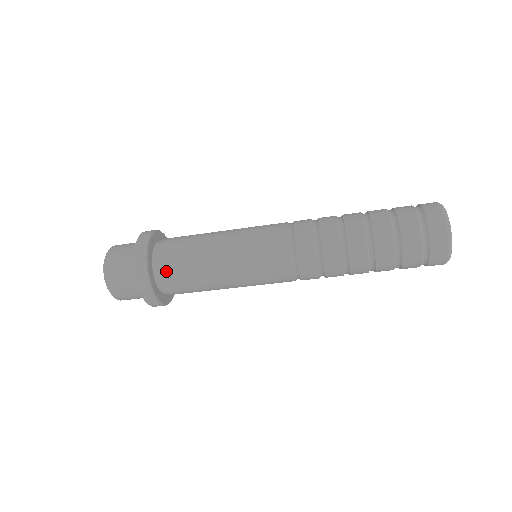
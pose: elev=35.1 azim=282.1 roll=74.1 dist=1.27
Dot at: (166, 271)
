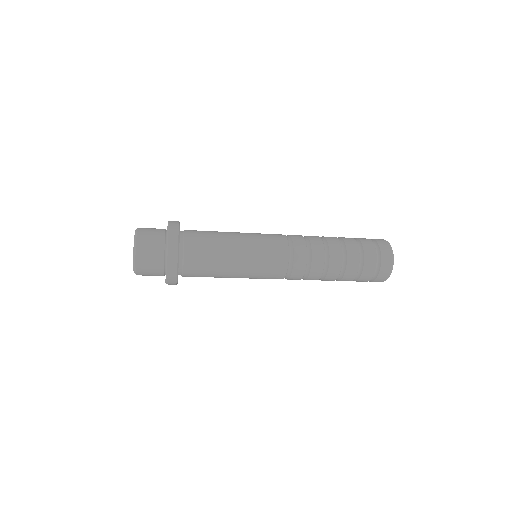
Dot at: (191, 250)
